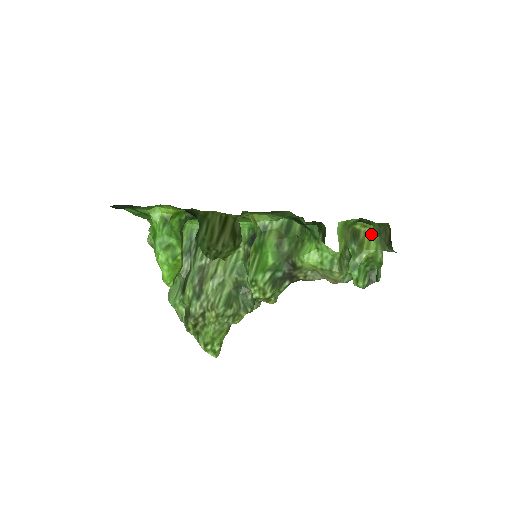
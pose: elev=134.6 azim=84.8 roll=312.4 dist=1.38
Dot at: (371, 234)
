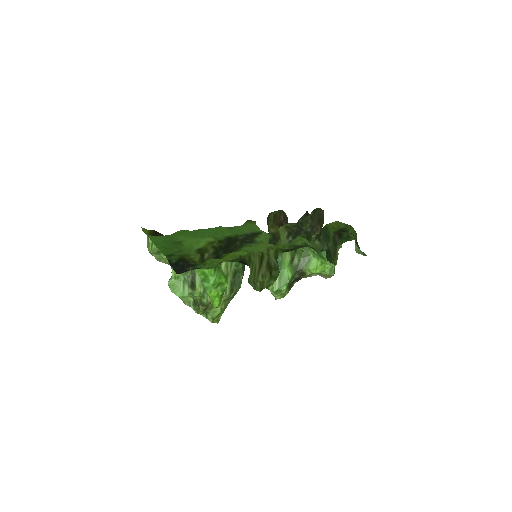
Dot at: occluded
